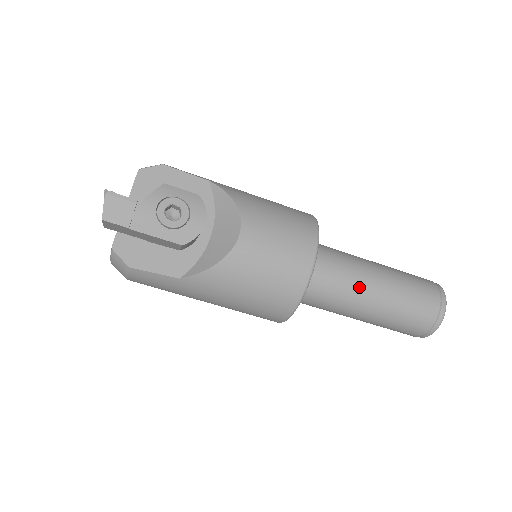
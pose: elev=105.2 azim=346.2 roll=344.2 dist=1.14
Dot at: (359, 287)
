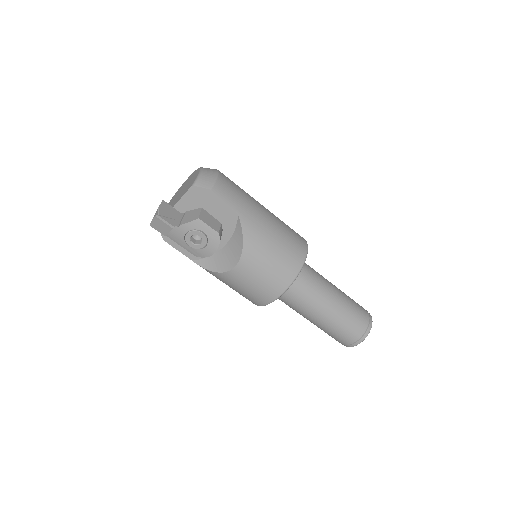
Dot at: (307, 311)
